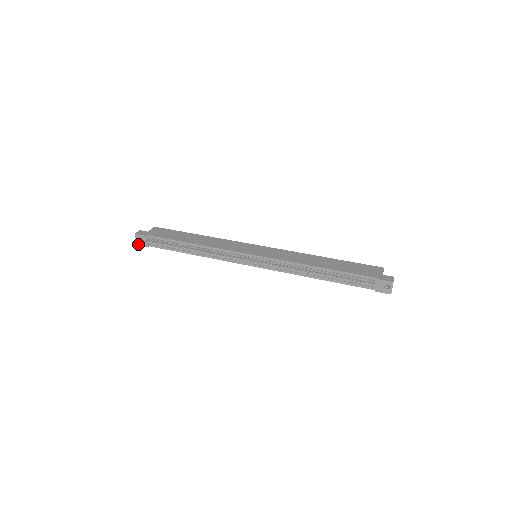
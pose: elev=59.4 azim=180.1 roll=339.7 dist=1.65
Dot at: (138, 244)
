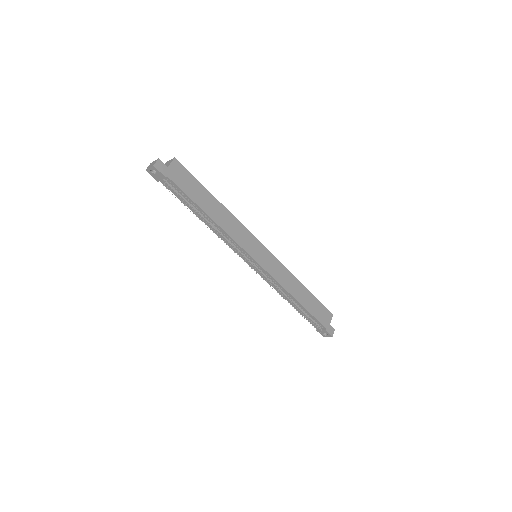
Dot at: (148, 171)
